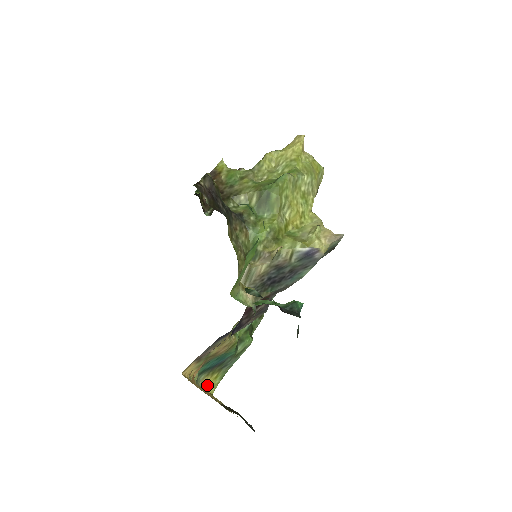
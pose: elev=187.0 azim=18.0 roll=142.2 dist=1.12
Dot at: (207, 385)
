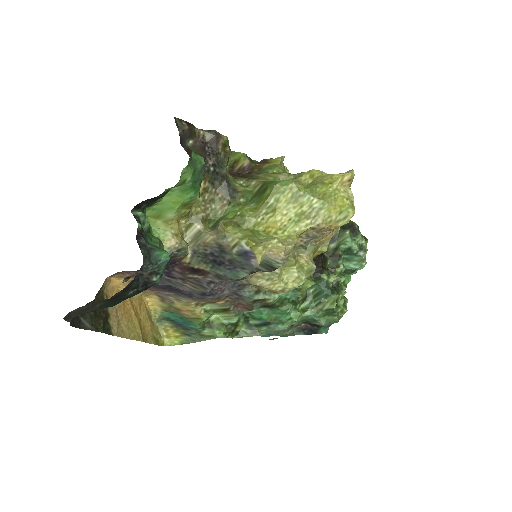
Dot at: (167, 335)
